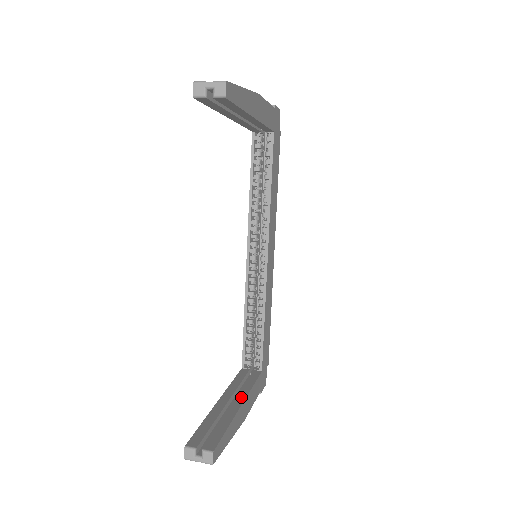
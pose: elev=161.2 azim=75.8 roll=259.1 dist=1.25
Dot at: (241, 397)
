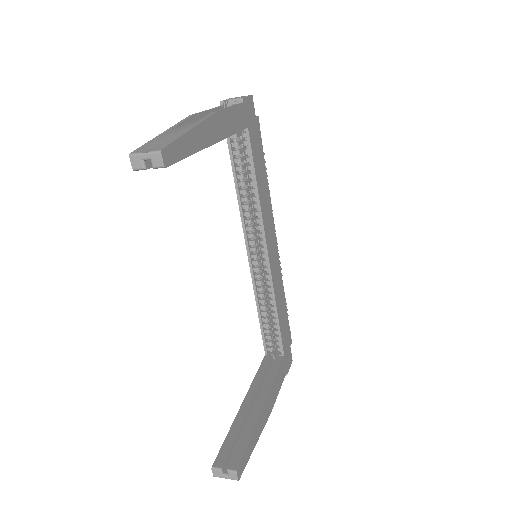
Dot at: (263, 395)
